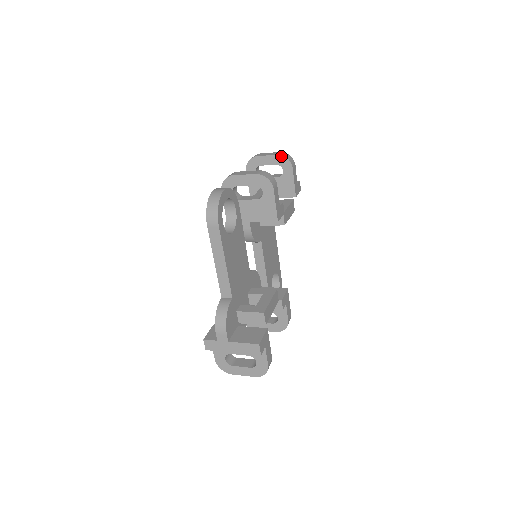
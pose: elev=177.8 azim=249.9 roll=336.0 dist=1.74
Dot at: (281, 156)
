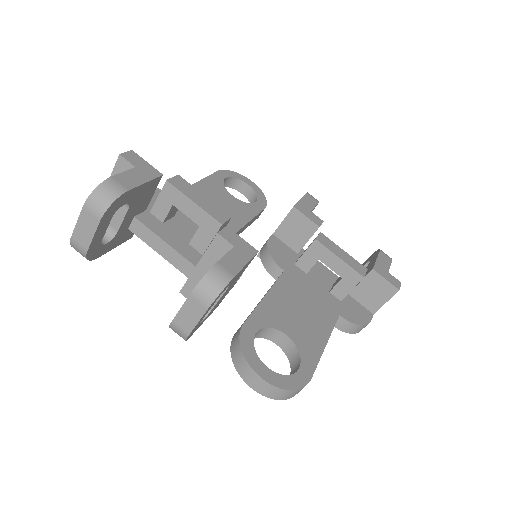
Dot at: (373, 254)
